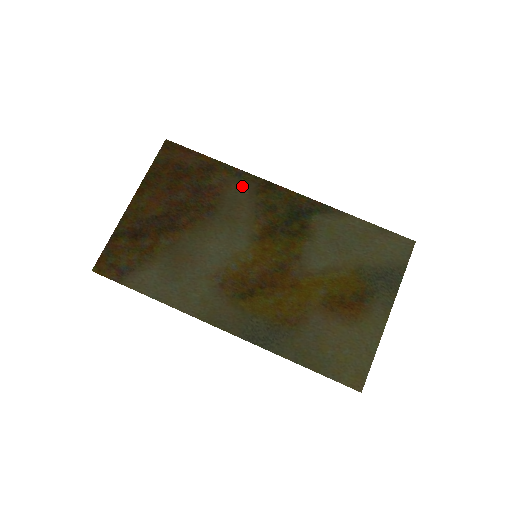
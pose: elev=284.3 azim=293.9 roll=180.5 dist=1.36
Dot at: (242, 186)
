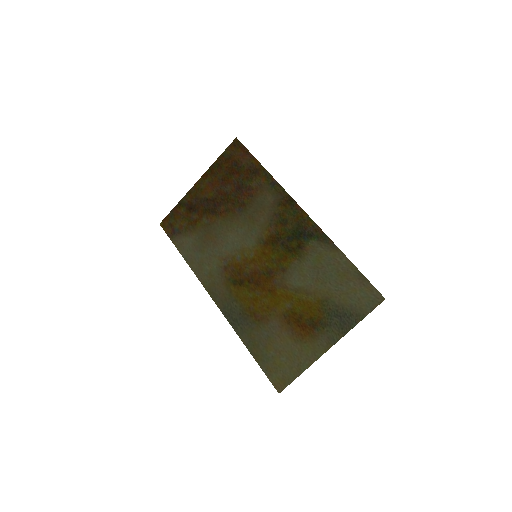
Dot at: (271, 195)
